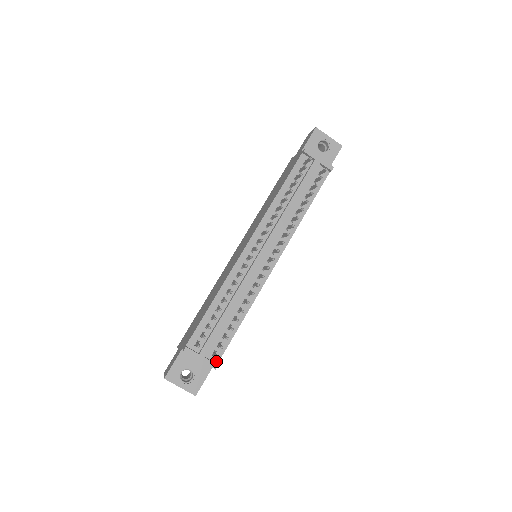
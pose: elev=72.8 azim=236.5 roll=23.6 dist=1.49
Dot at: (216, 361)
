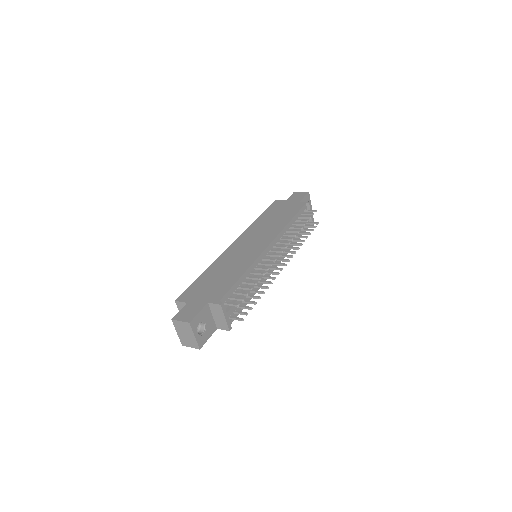
Dot at: occluded
